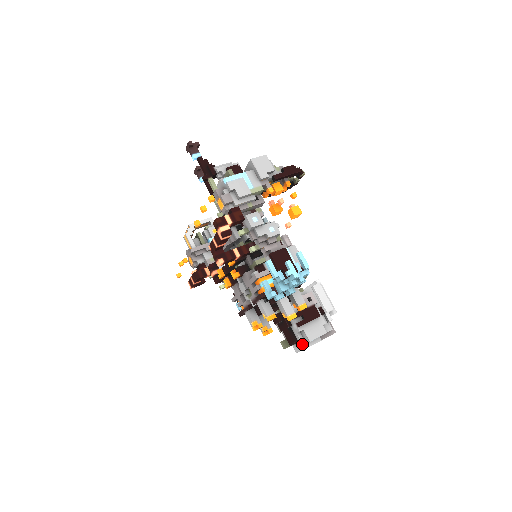
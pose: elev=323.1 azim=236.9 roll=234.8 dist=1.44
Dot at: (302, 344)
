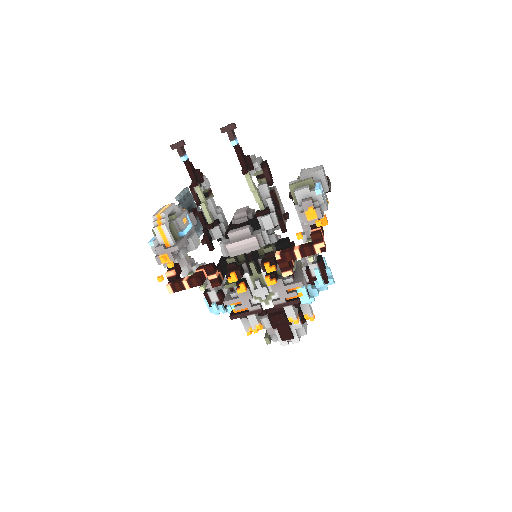
Dot at: (298, 338)
